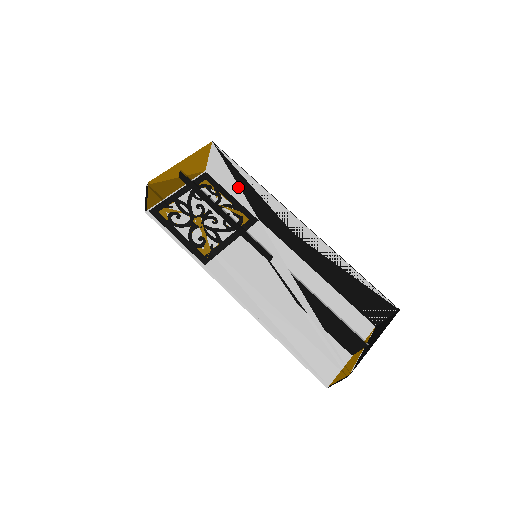
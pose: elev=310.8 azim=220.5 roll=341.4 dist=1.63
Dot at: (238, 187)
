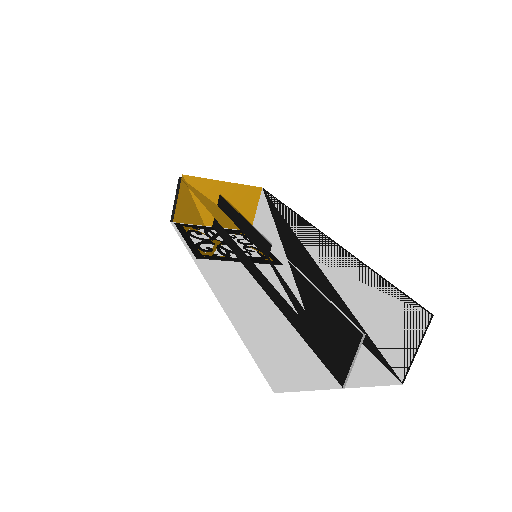
Dot at: (267, 204)
